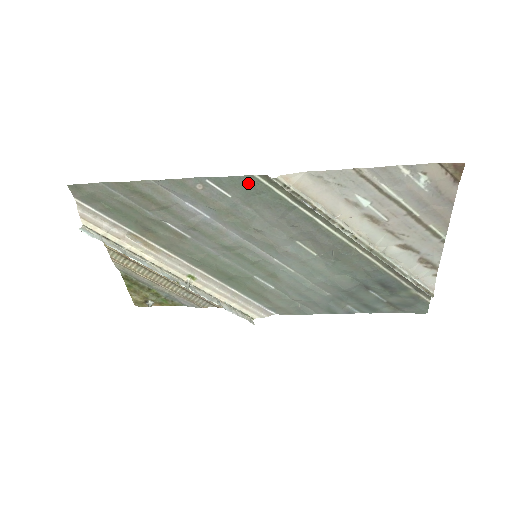
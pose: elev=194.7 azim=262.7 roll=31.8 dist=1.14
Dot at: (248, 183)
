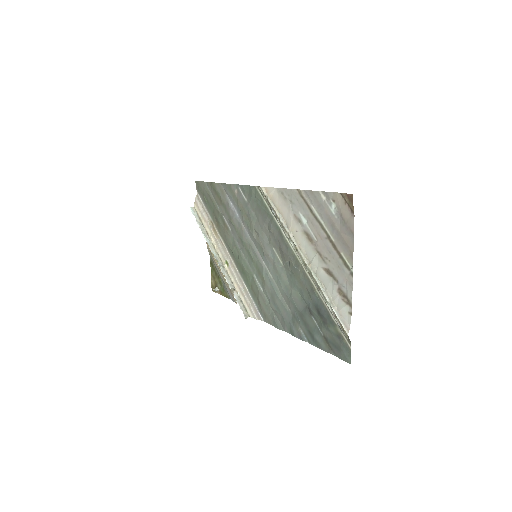
Dot at: (253, 191)
